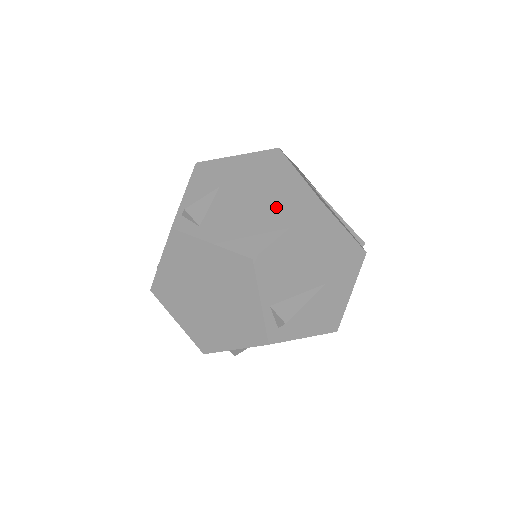
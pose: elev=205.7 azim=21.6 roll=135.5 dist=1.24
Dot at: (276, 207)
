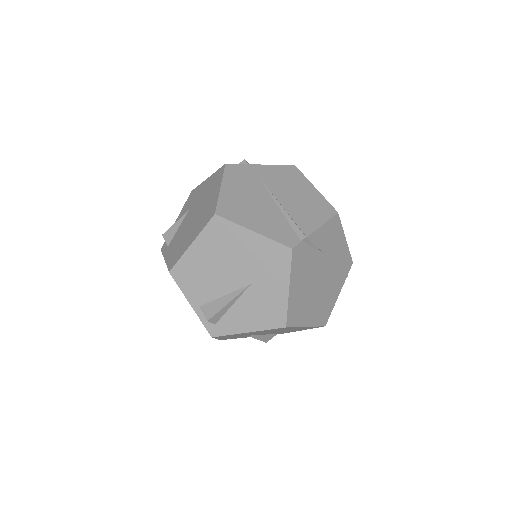
Dot at: (197, 224)
